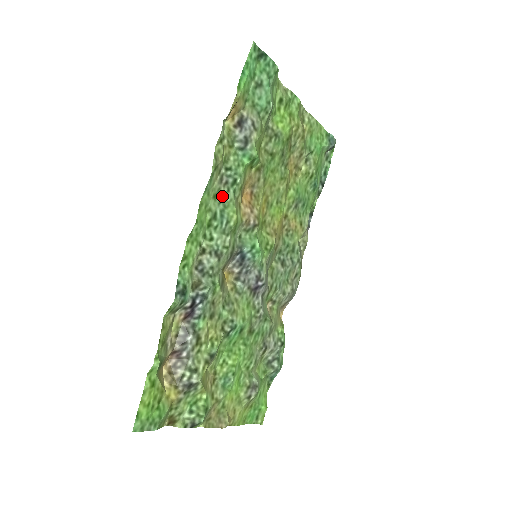
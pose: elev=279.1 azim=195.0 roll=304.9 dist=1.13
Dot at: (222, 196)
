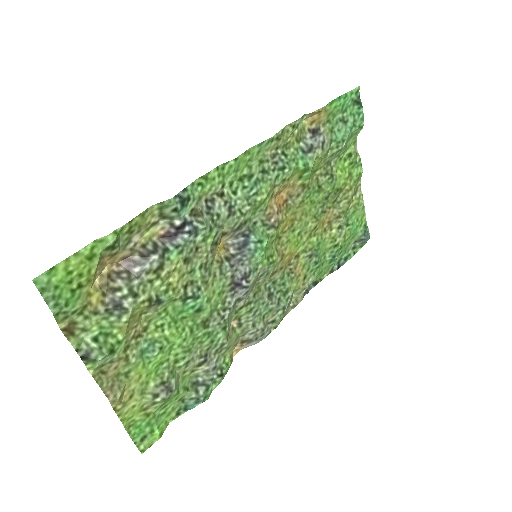
Dot at: (266, 169)
